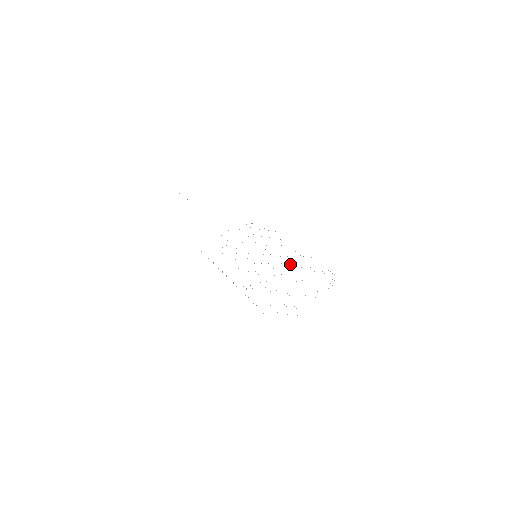
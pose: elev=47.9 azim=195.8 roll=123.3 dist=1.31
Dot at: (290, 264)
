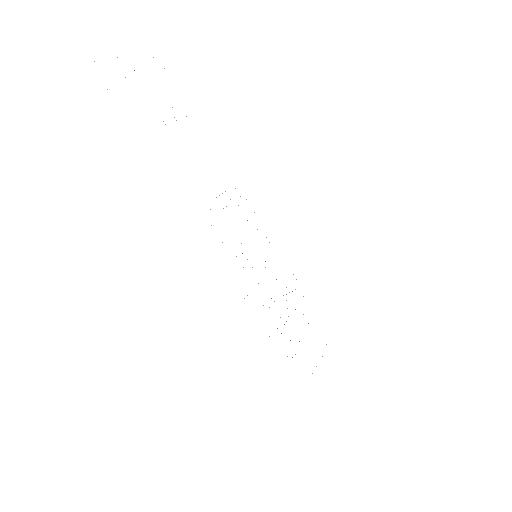
Dot at: occluded
